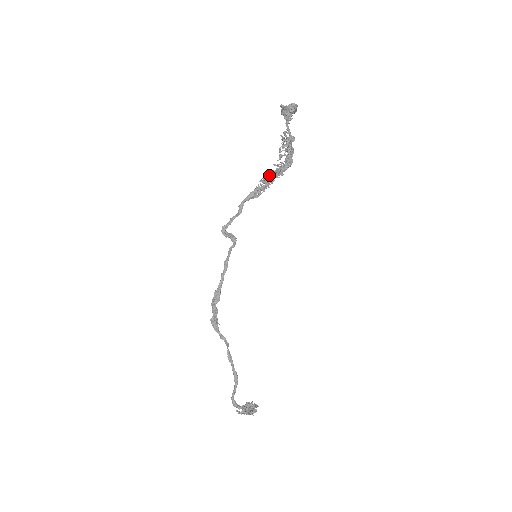
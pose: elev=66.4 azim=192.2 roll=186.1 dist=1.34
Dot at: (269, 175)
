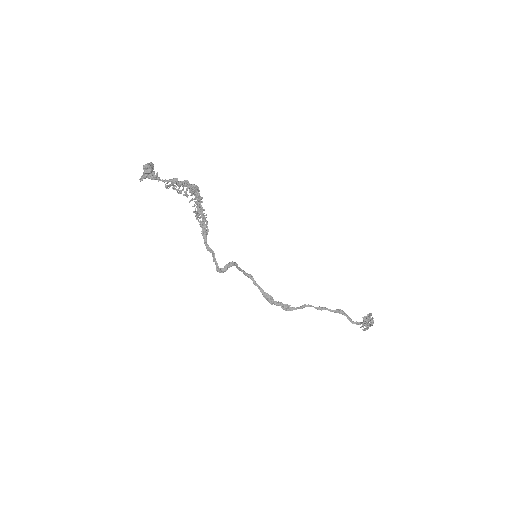
Dot at: occluded
